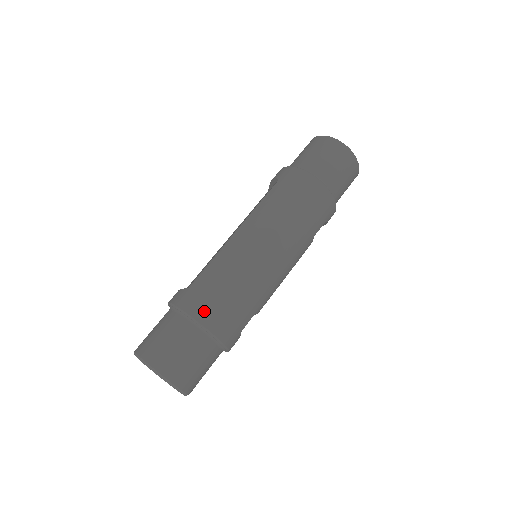
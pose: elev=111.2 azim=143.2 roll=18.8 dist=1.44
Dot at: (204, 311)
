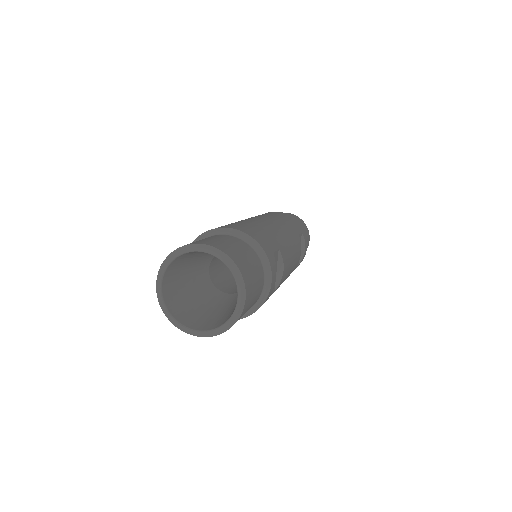
Dot at: (223, 226)
